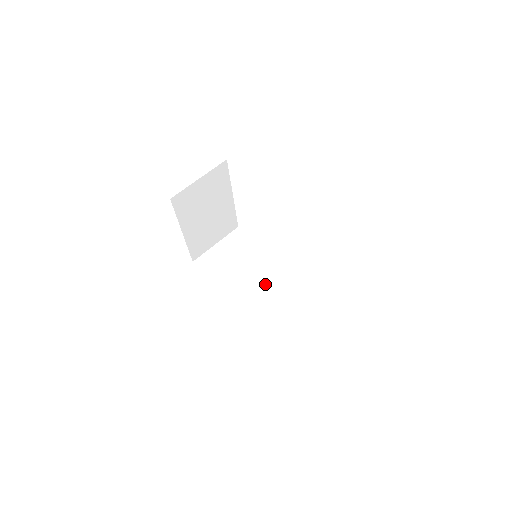
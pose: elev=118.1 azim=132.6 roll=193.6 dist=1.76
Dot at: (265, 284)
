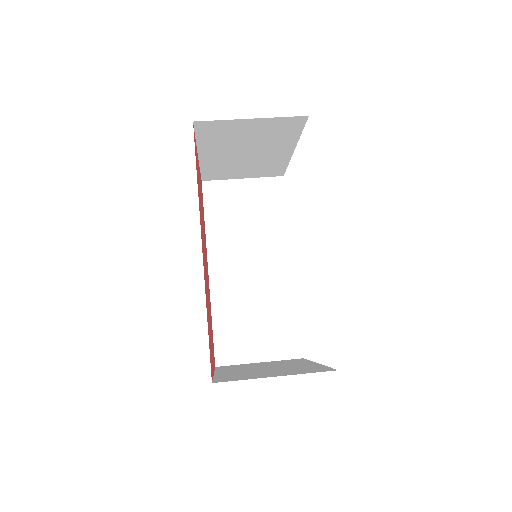
Dot at: (255, 272)
